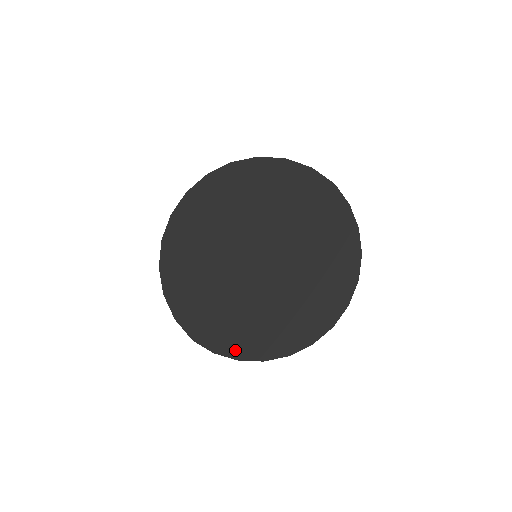
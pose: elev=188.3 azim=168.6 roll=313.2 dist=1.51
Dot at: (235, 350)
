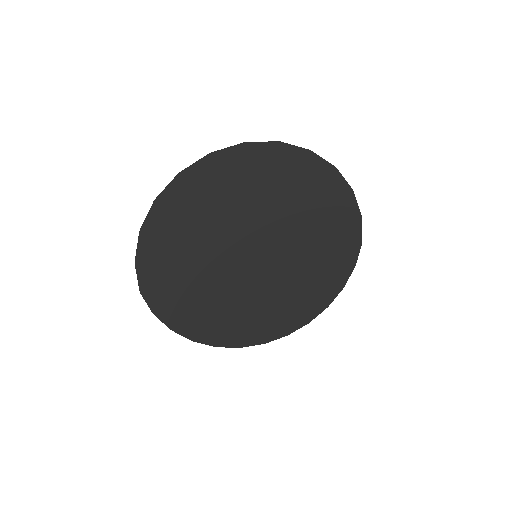
Dot at: (175, 321)
